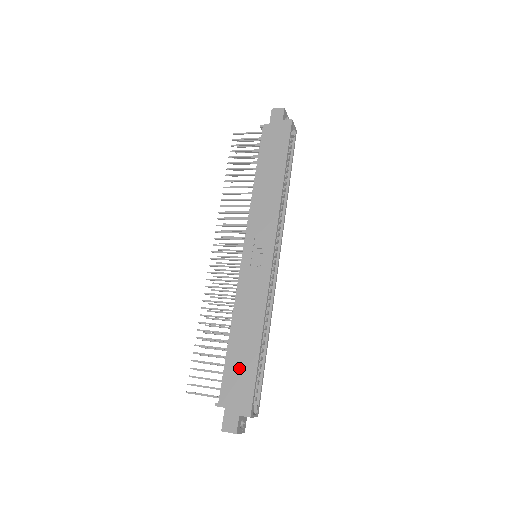
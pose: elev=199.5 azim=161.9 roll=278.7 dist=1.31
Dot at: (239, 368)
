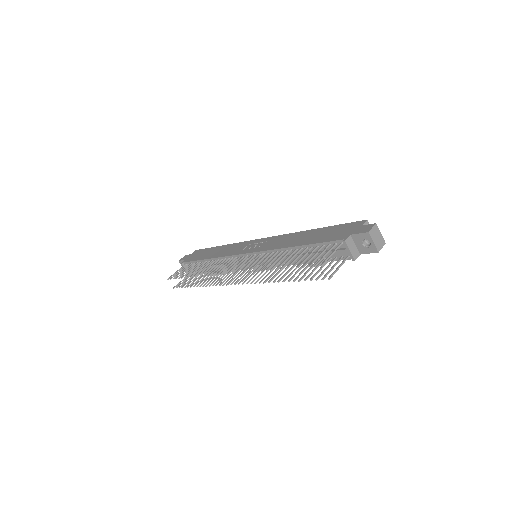
Dot at: (325, 235)
